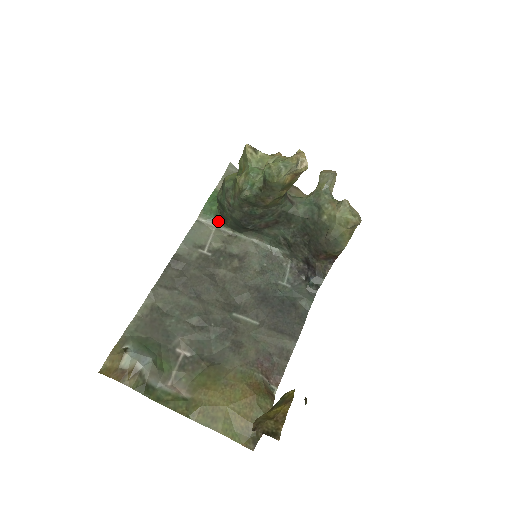
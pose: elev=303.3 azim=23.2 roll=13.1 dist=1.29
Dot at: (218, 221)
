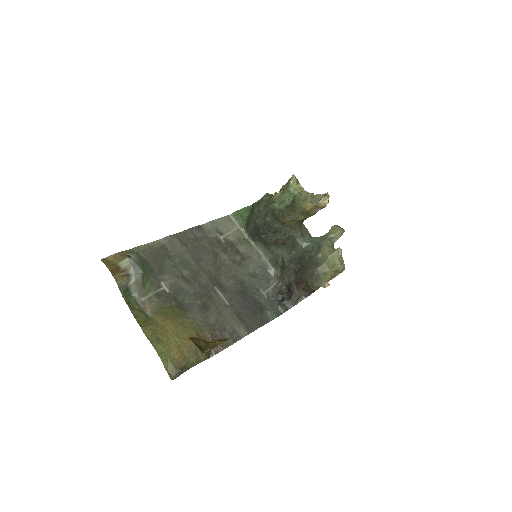
Dot at: (243, 225)
